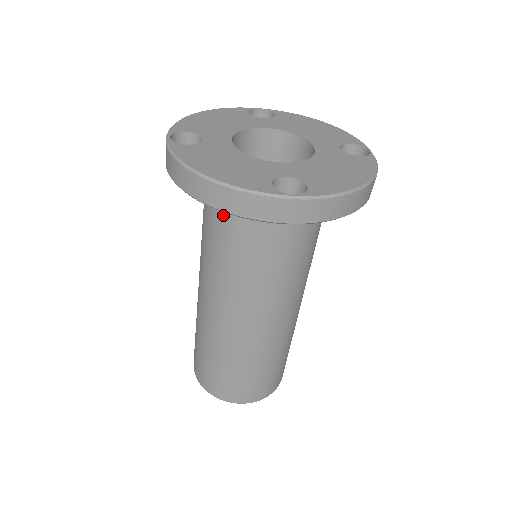
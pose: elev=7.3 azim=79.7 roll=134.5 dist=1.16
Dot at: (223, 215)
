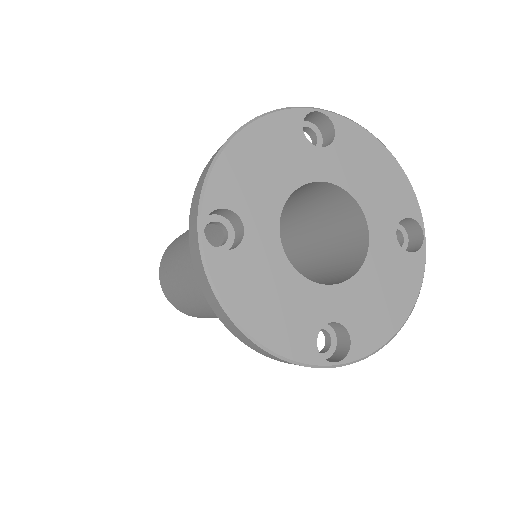
Dot at: occluded
